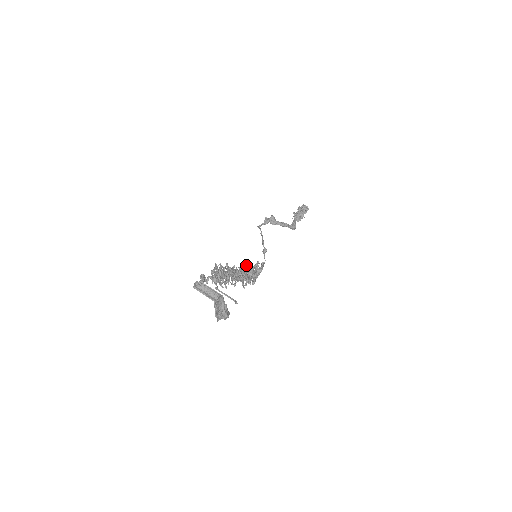
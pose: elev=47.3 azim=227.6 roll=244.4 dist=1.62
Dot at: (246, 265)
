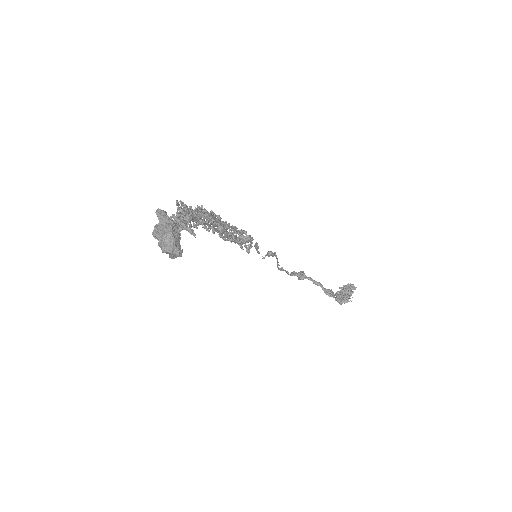
Dot at: (228, 223)
